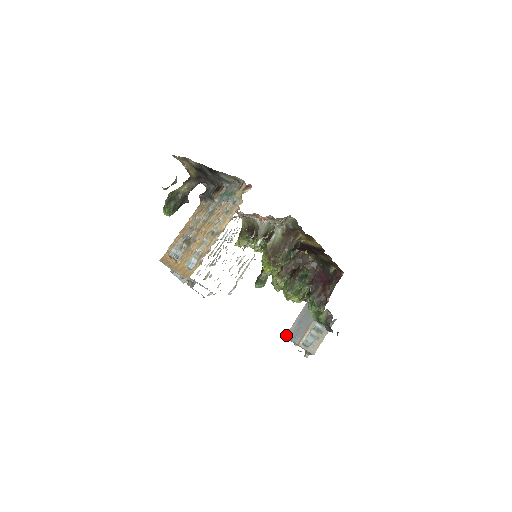
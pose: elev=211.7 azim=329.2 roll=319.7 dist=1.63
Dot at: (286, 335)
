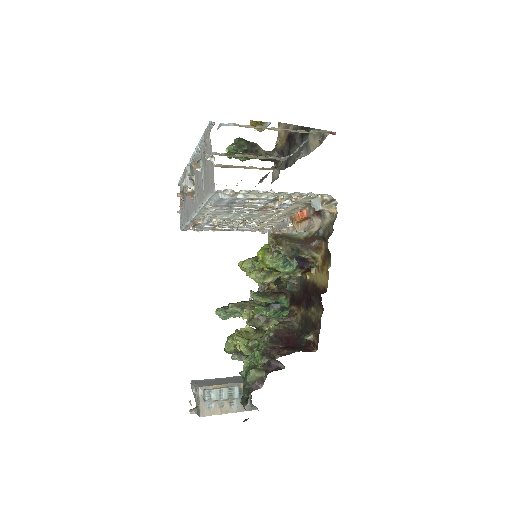
Dot at: occluded
